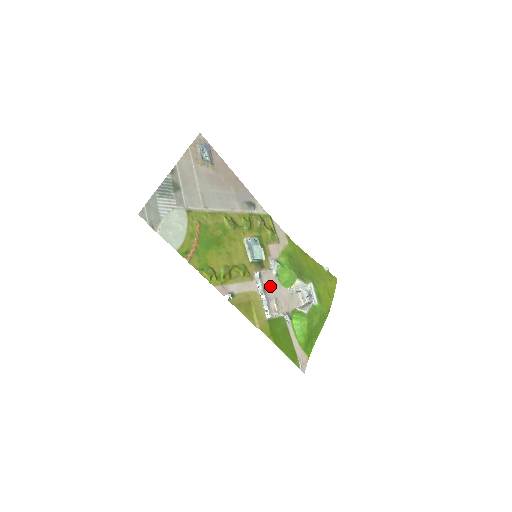
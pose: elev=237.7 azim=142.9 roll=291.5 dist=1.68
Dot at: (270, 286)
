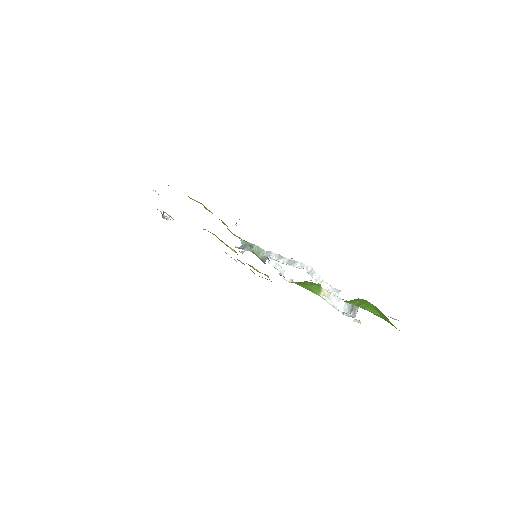
Dot at: occluded
